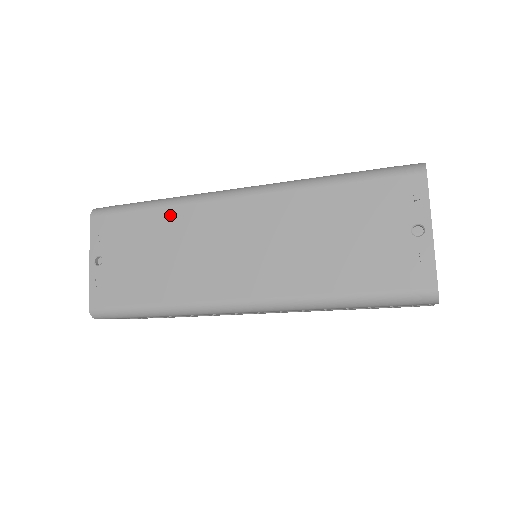
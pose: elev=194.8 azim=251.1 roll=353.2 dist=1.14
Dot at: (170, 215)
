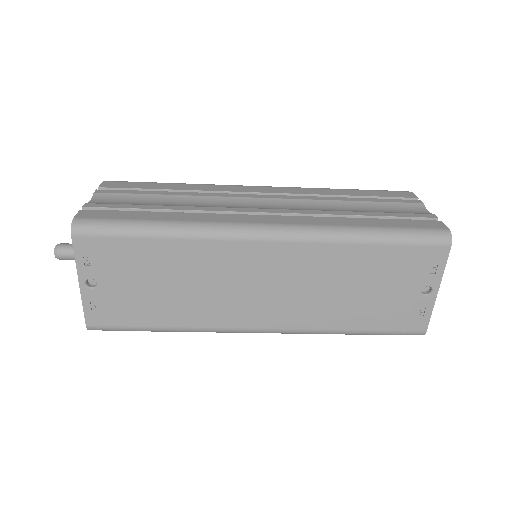
Dot at: (184, 249)
